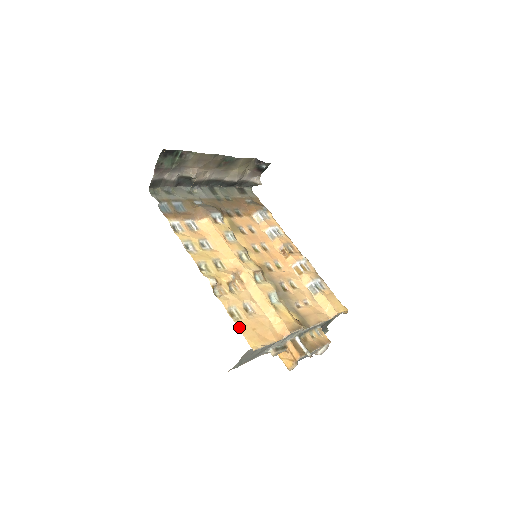
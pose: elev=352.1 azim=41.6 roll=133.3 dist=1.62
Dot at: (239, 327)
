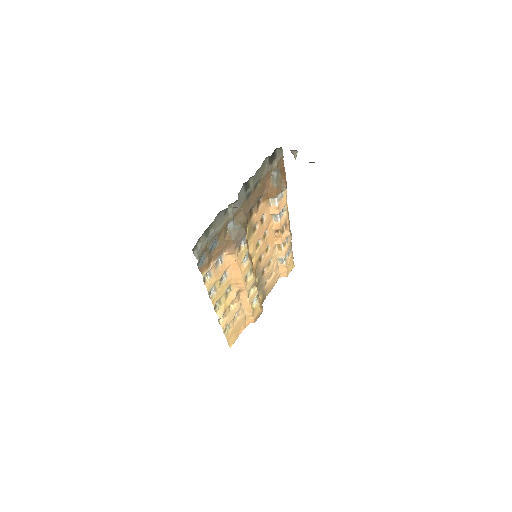
Dot at: (227, 339)
